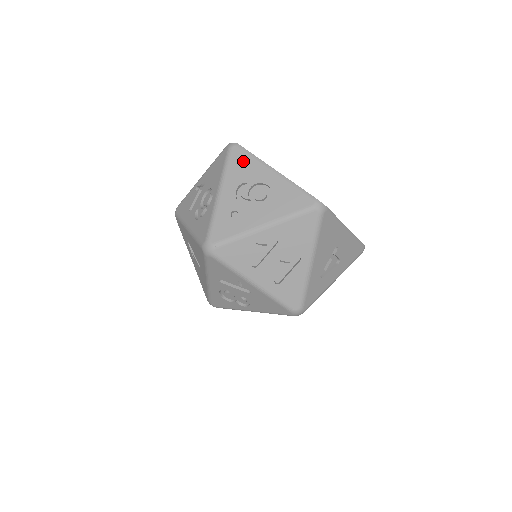
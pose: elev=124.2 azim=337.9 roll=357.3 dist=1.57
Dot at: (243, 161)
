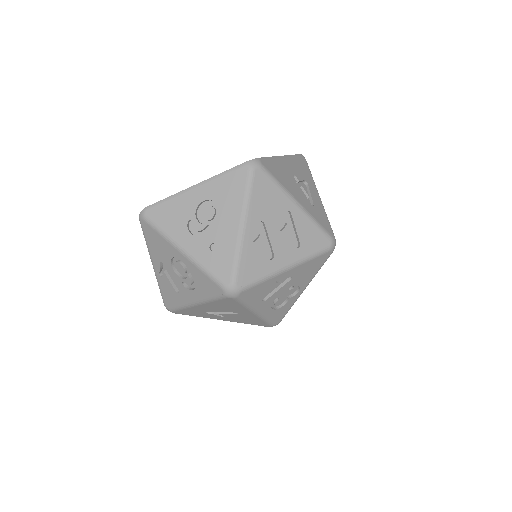
Dot at: (165, 212)
